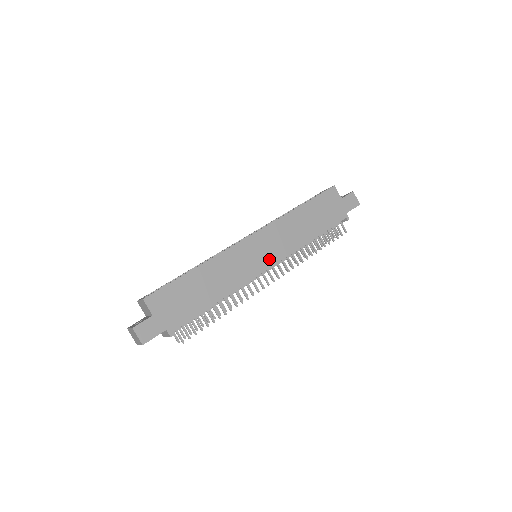
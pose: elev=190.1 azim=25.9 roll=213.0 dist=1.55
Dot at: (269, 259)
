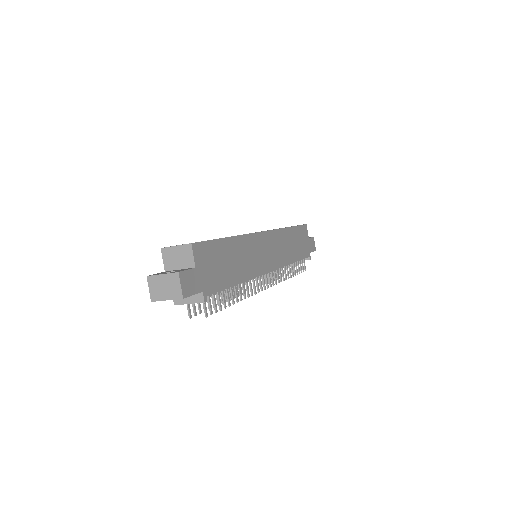
Dot at: (272, 262)
